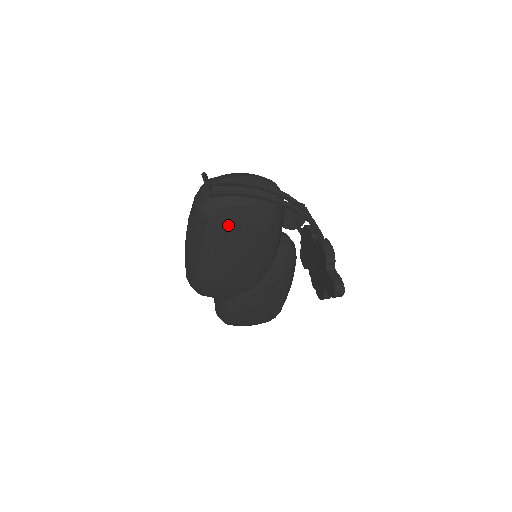
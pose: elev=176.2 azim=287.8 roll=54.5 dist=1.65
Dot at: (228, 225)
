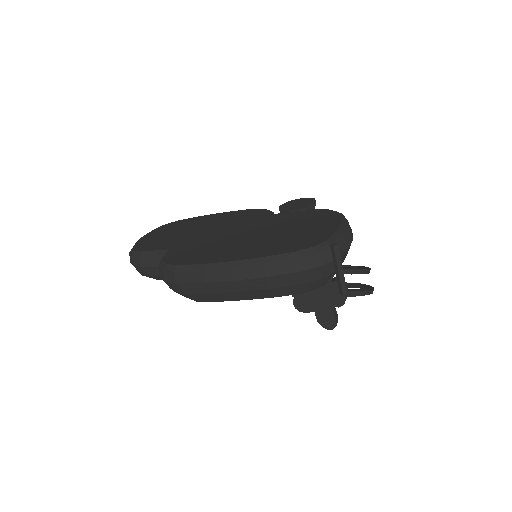
Dot at: occluded
